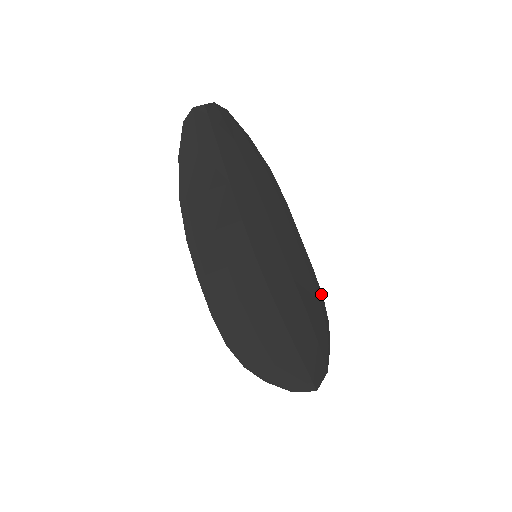
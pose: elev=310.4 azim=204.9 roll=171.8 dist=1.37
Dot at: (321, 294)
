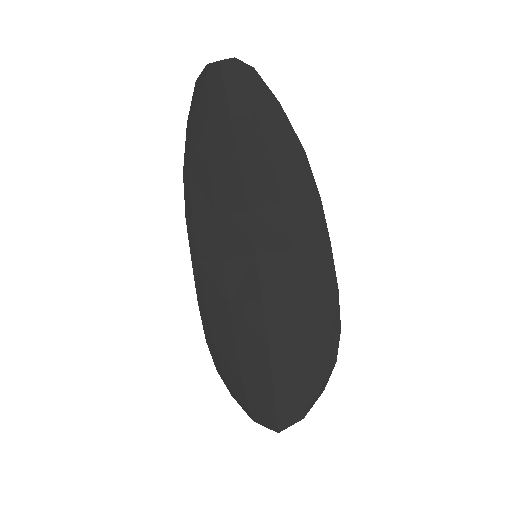
Dot at: (339, 324)
